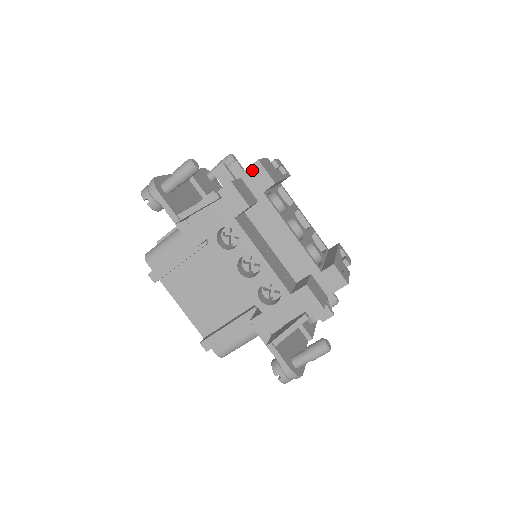
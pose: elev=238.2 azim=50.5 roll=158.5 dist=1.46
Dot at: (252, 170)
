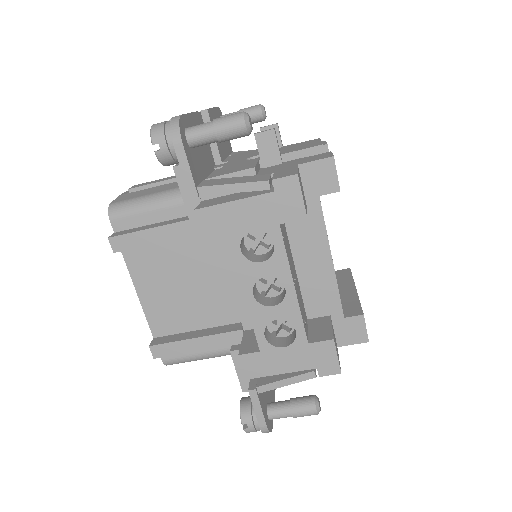
Dot at: (318, 161)
